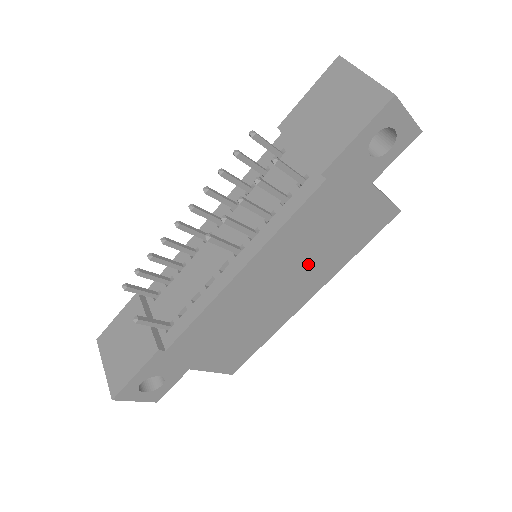
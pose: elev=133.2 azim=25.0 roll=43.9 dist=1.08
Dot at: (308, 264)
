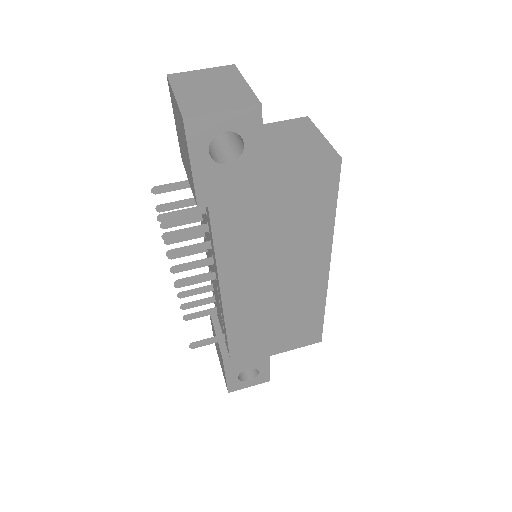
Dot at: (285, 254)
